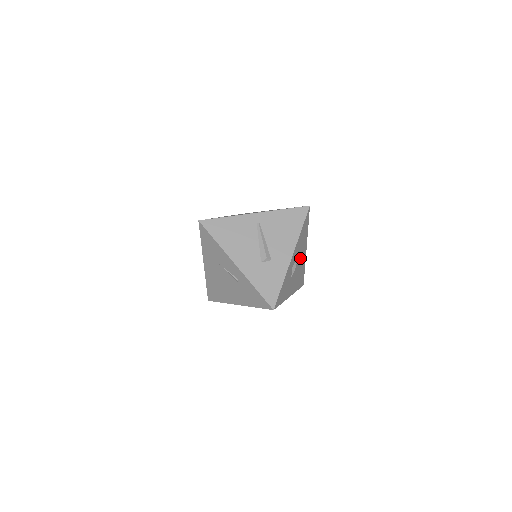
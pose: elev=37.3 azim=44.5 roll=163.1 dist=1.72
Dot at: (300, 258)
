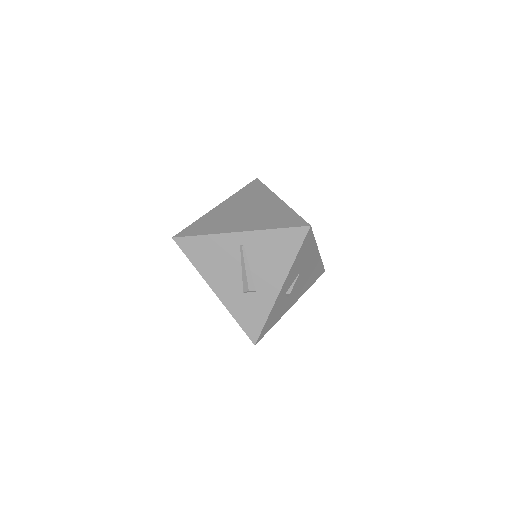
Dot at: (305, 269)
